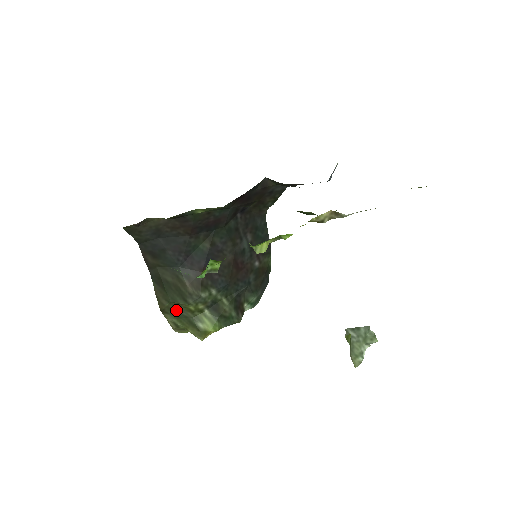
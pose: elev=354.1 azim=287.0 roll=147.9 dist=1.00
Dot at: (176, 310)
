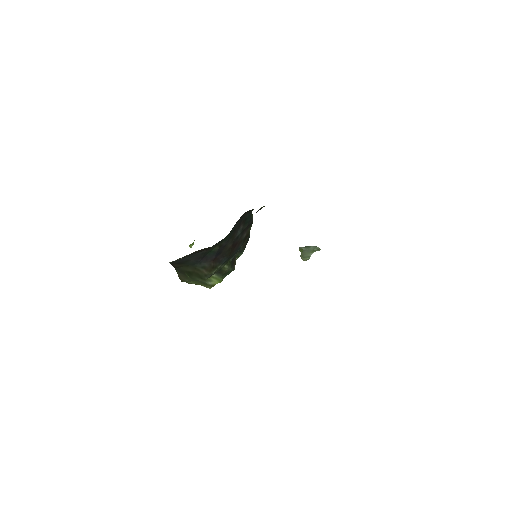
Dot at: (193, 280)
